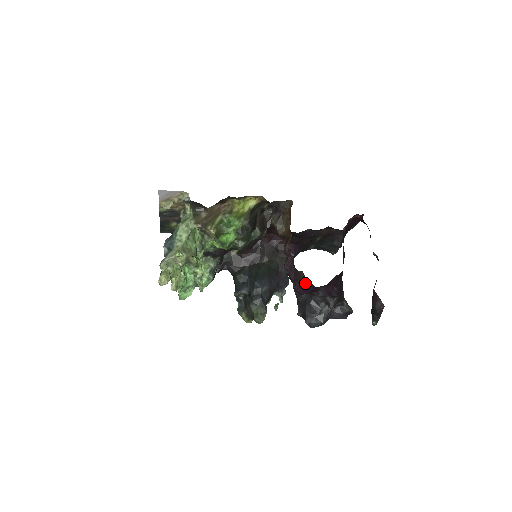
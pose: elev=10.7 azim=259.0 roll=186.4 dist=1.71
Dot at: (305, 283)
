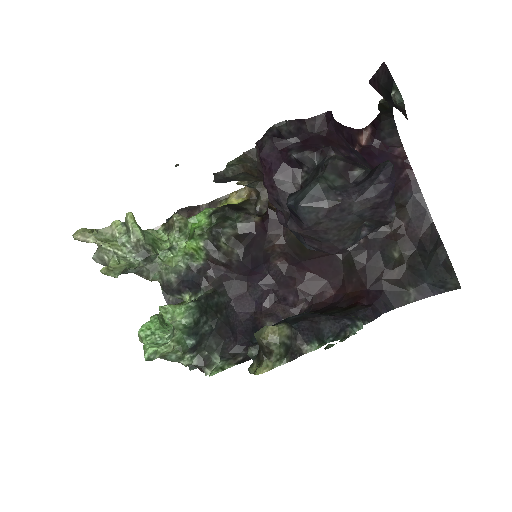
Dot at: (259, 150)
